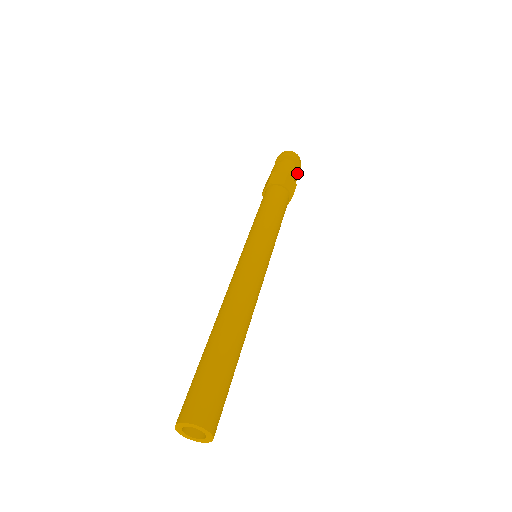
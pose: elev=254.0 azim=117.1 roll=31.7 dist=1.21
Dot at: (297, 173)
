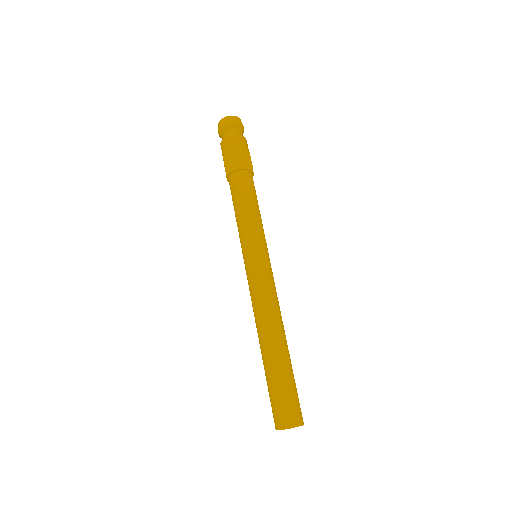
Dot at: (243, 138)
